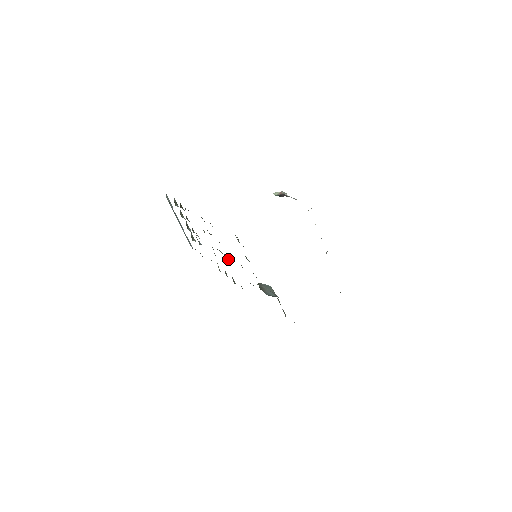
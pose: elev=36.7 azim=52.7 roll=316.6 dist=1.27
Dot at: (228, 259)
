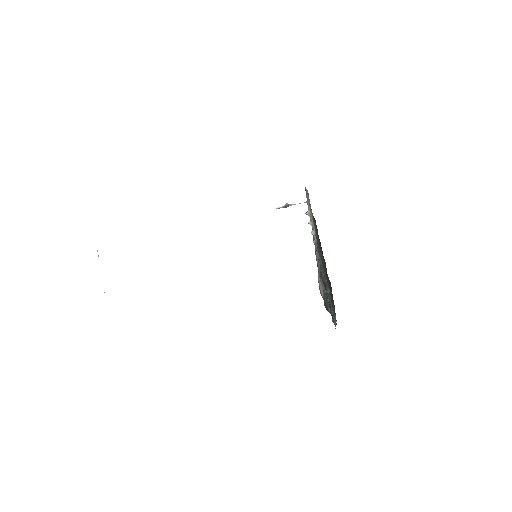
Dot at: occluded
